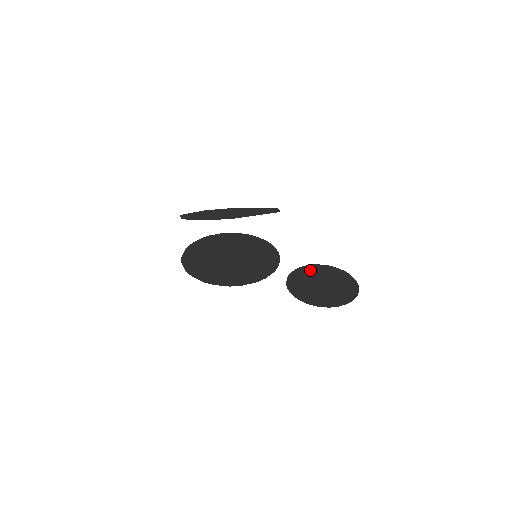
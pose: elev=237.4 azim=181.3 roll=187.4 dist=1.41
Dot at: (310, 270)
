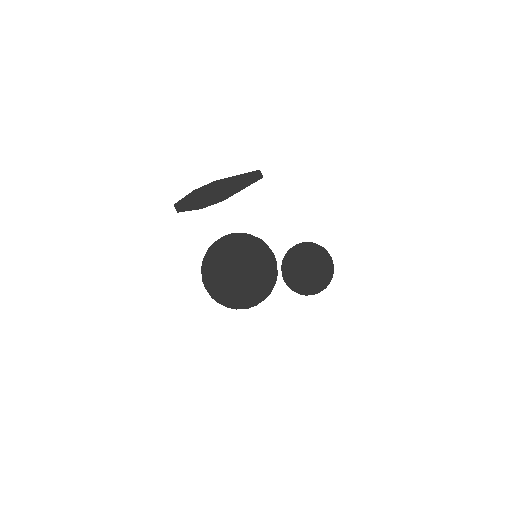
Dot at: (297, 252)
